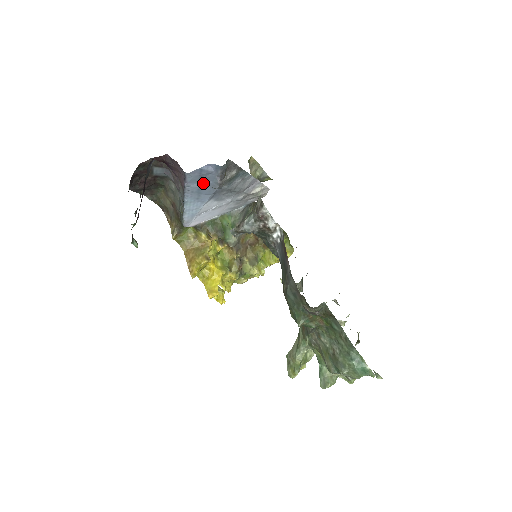
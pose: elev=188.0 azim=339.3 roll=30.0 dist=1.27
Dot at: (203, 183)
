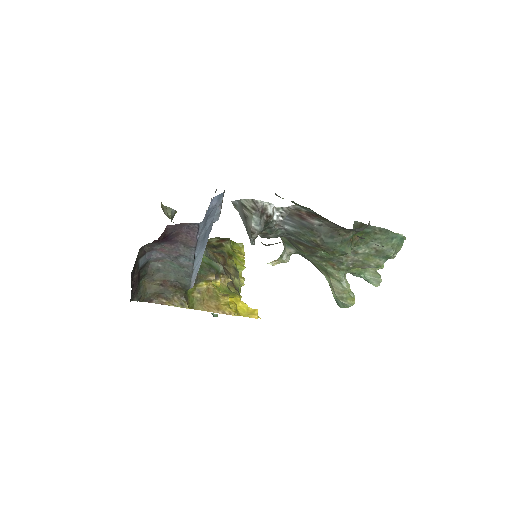
Dot at: (208, 224)
